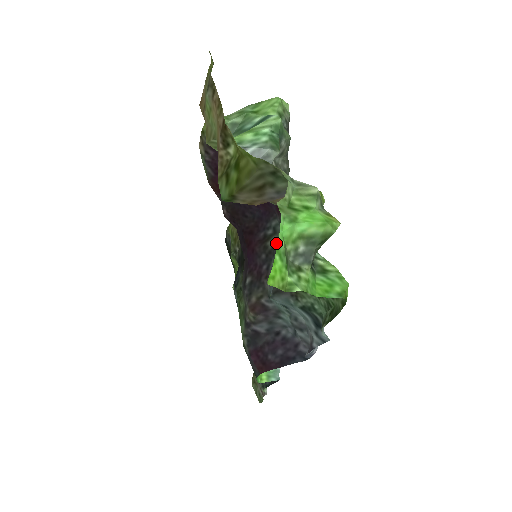
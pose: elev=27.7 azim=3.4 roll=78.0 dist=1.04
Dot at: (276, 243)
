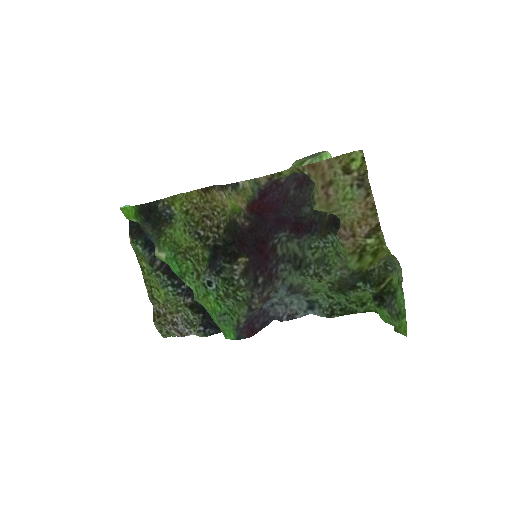
Dot at: (319, 269)
